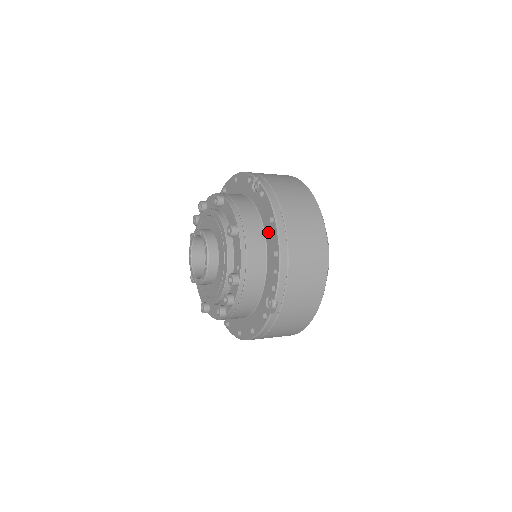
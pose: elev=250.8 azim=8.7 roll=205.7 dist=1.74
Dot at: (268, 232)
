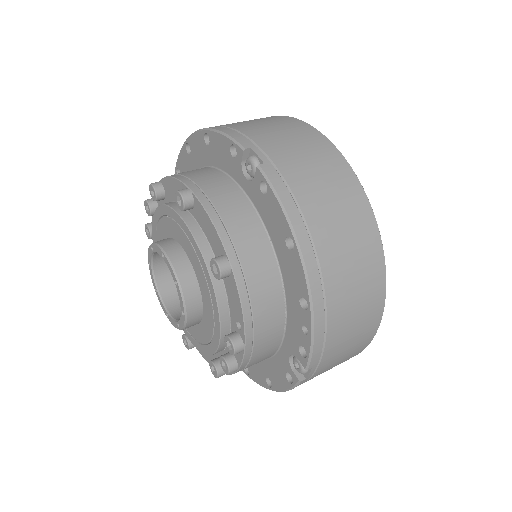
Dot at: (284, 260)
